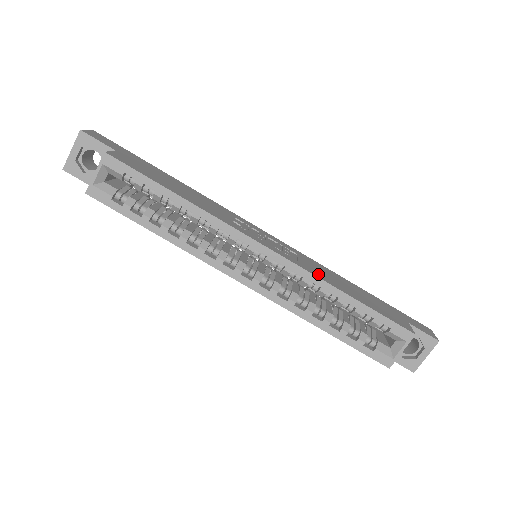
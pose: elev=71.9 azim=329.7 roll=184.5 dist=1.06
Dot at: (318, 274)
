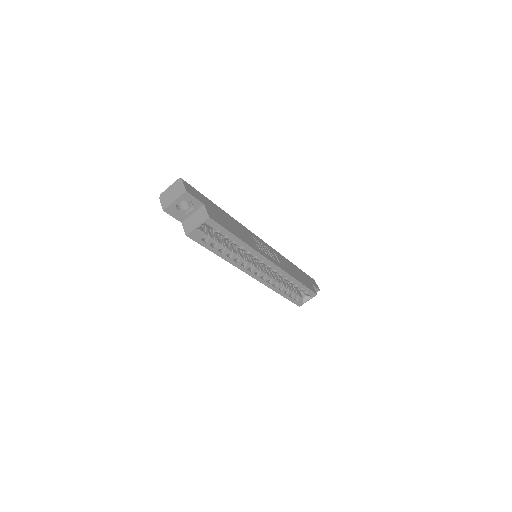
Dot at: (288, 270)
